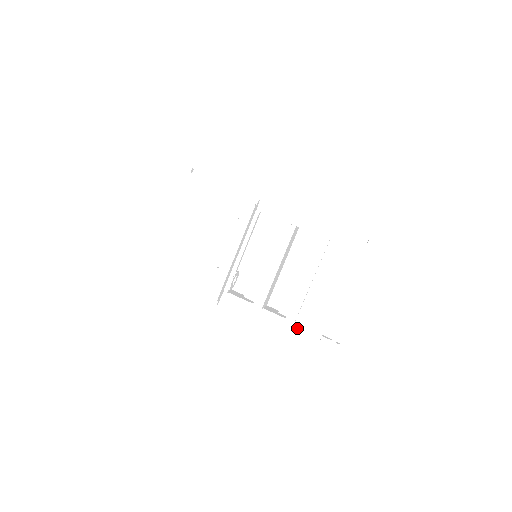
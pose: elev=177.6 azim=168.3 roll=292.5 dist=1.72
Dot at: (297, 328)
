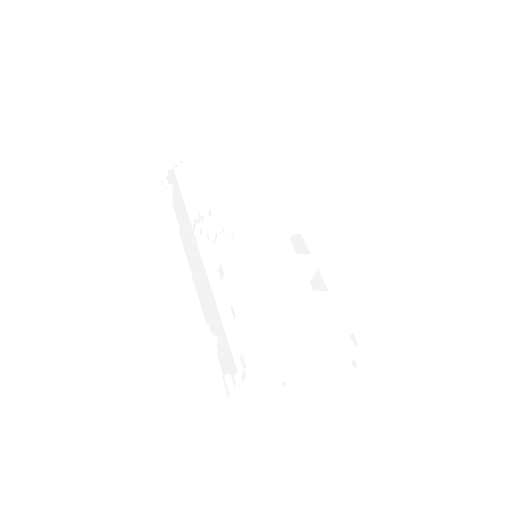
Dot at: (231, 325)
